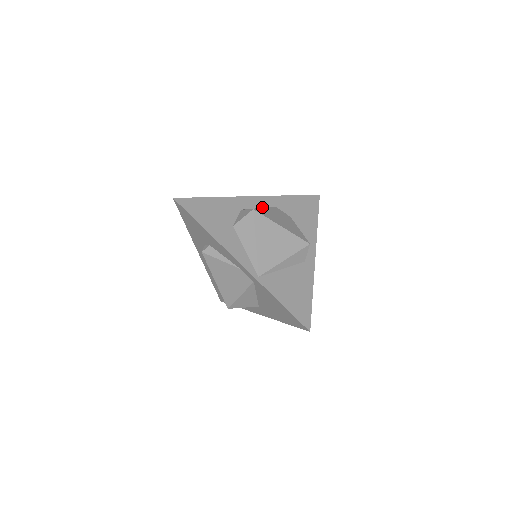
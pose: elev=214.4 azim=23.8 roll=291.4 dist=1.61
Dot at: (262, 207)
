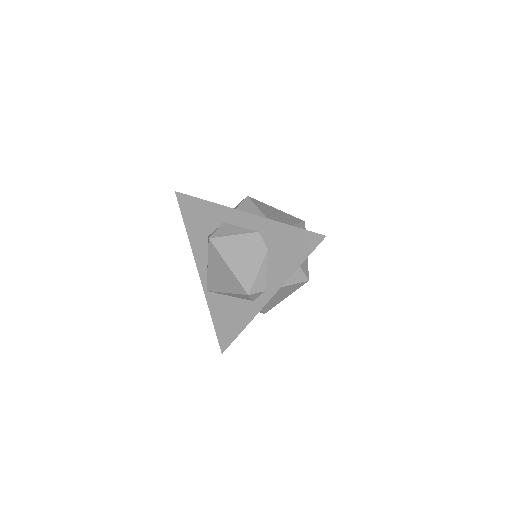
Dot at: (244, 227)
